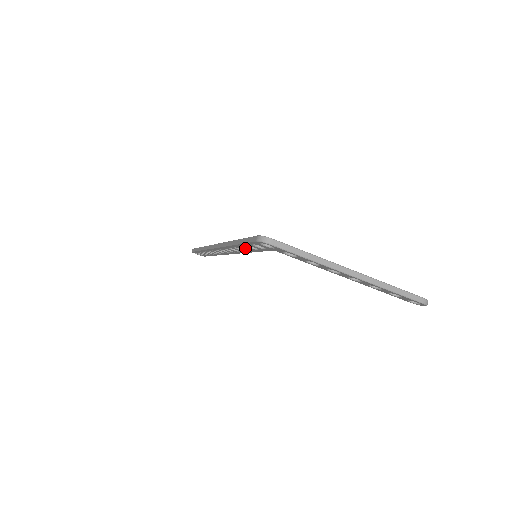
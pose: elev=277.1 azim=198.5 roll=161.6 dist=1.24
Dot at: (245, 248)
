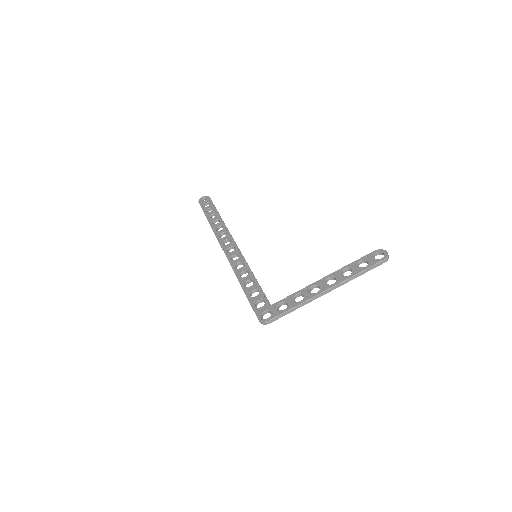
Dot at: occluded
